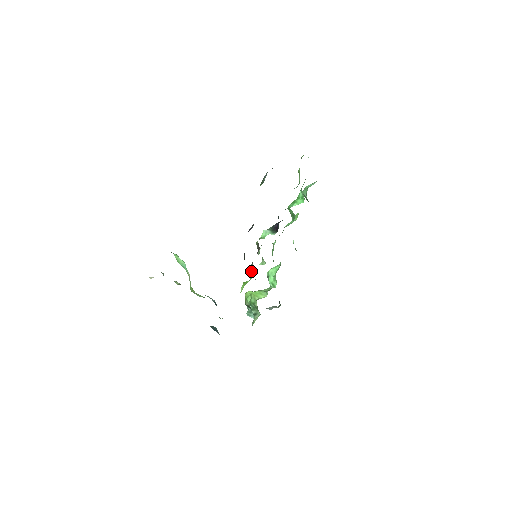
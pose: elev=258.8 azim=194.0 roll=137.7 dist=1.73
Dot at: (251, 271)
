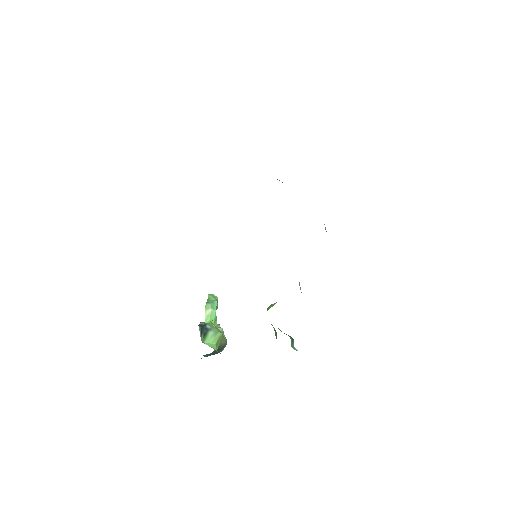
Dot at: occluded
